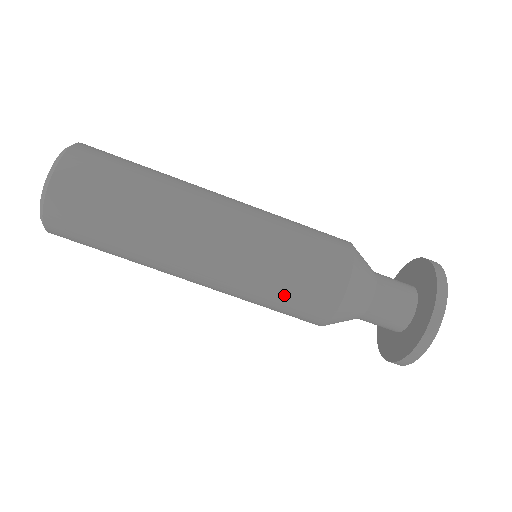
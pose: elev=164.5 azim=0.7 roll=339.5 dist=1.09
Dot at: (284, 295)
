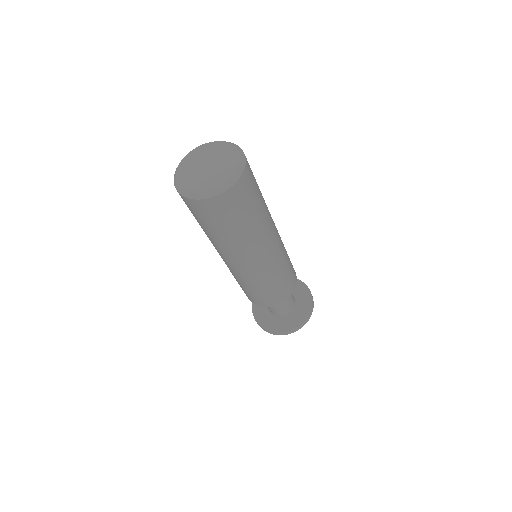
Dot at: (263, 292)
